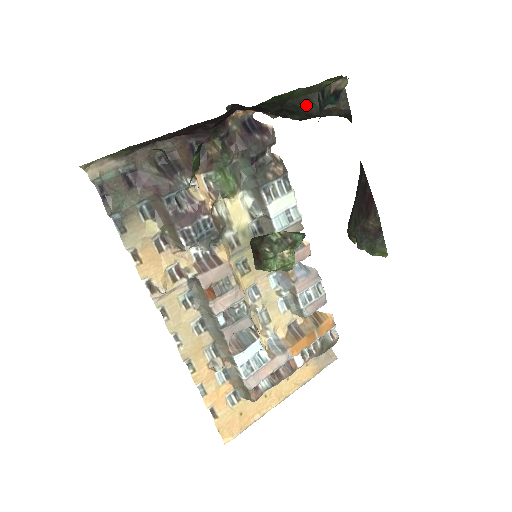
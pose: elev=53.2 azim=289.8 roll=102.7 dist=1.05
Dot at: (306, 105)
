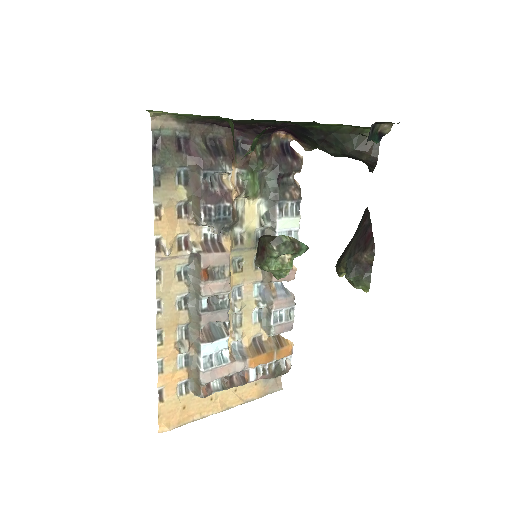
Dot at: (345, 142)
